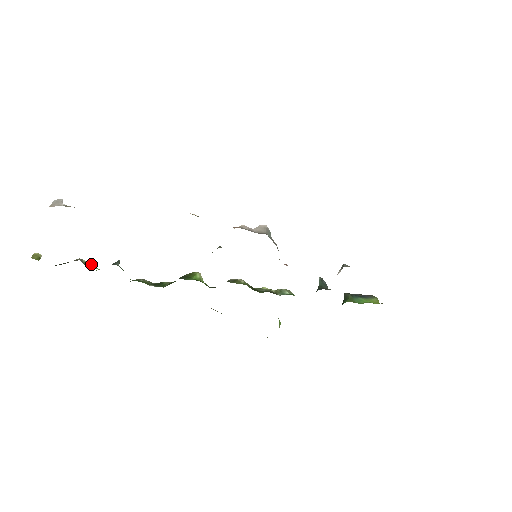
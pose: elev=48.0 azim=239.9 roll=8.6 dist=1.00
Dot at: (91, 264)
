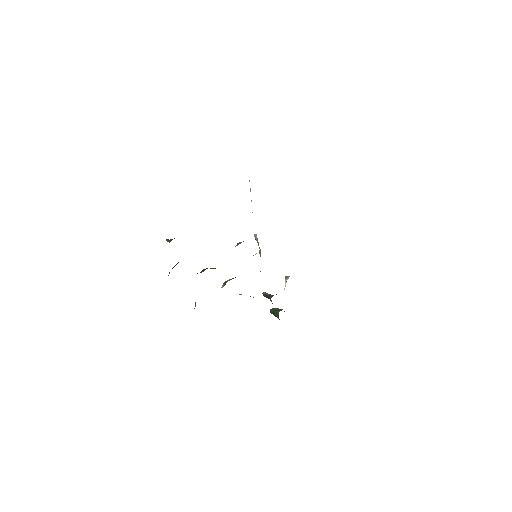
Dot at: occluded
